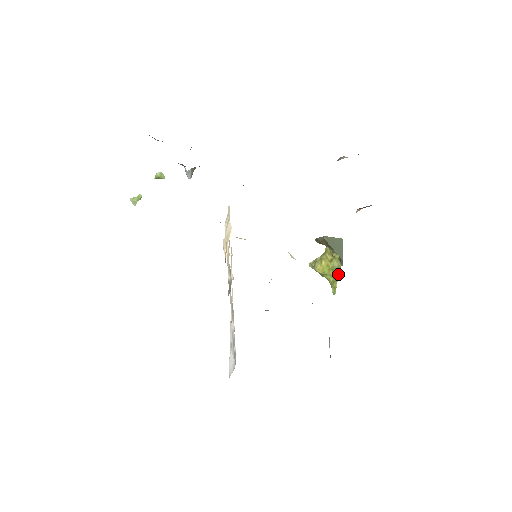
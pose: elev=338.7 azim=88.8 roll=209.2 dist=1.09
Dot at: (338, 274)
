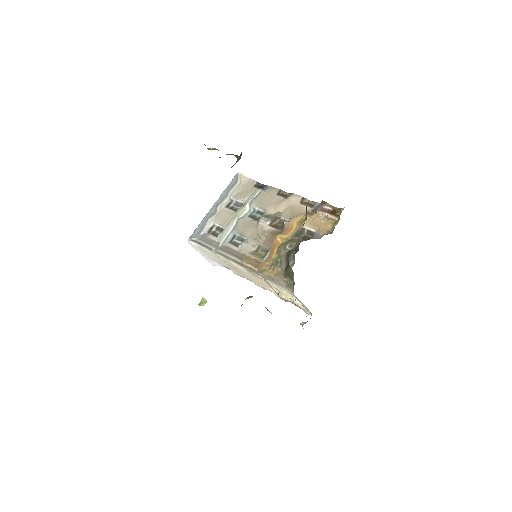
Dot at: occluded
